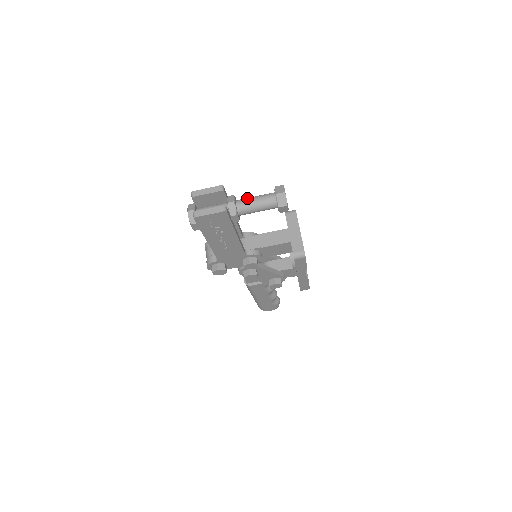
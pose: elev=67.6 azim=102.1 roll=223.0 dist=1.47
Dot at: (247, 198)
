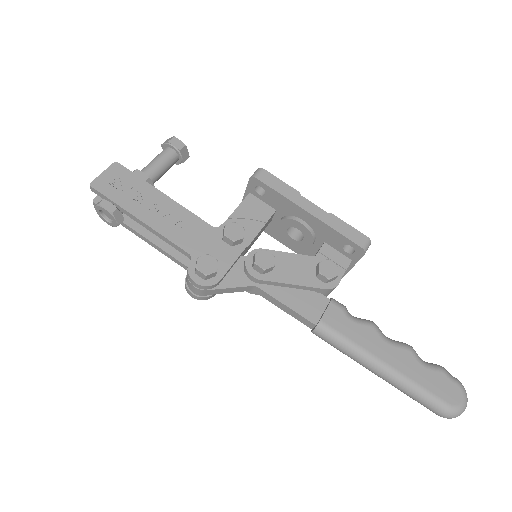
Dot at: occluded
